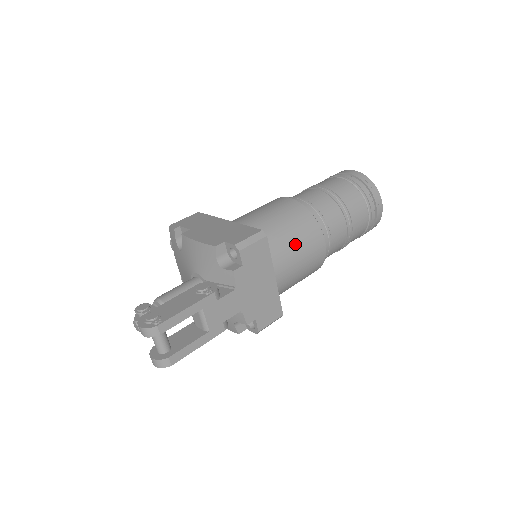
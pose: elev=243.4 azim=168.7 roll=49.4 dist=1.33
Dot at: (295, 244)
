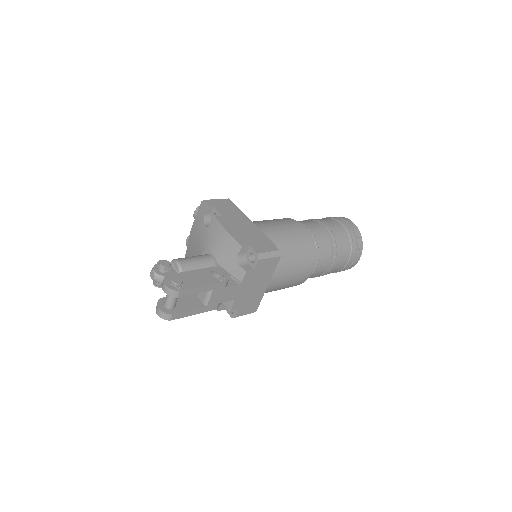
Dot at: (292, 266)
